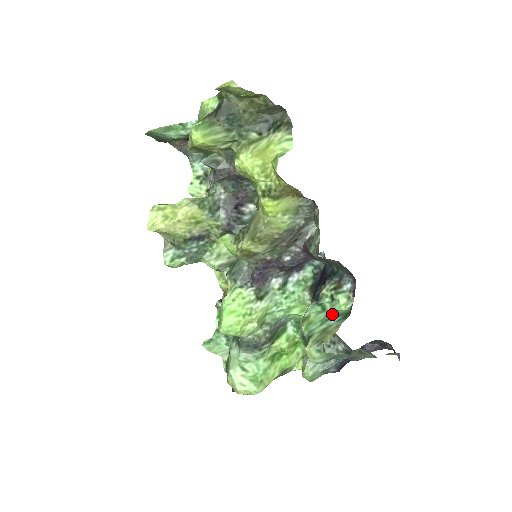
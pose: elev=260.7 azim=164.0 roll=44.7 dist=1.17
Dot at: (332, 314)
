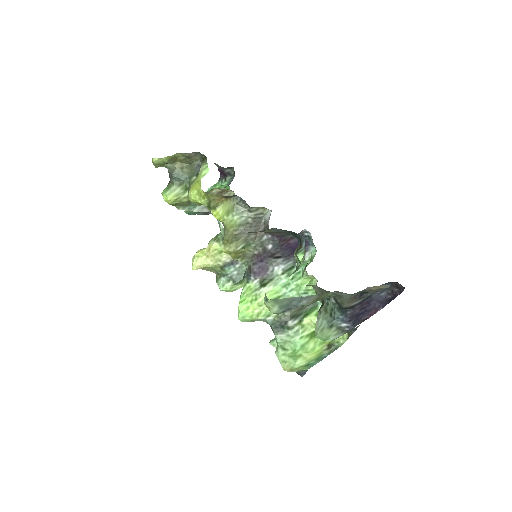
Dot at: occluded
